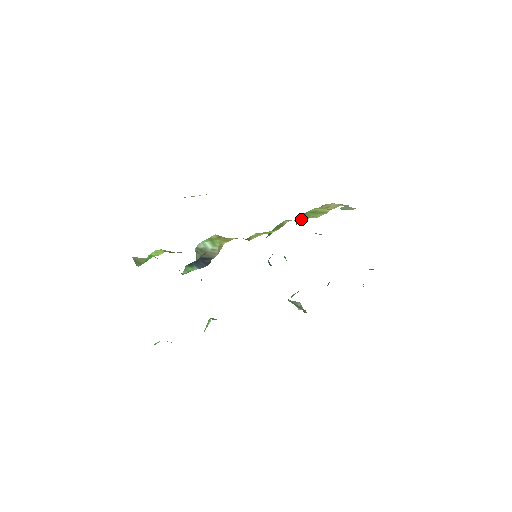
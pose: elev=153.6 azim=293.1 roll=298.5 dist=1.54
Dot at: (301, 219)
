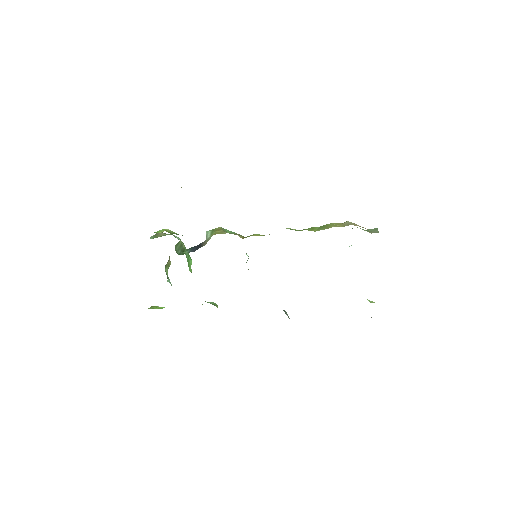
Dot at: (301, 230)
